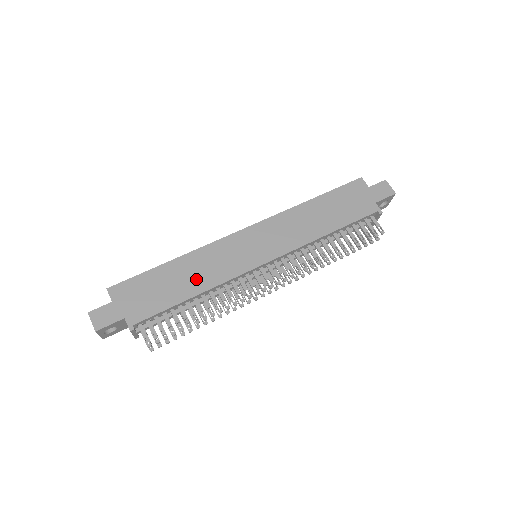
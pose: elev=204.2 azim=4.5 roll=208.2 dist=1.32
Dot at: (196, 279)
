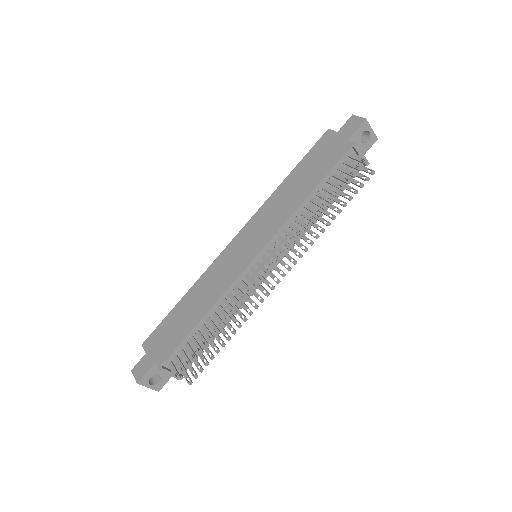
Dot at: (203, 301)
